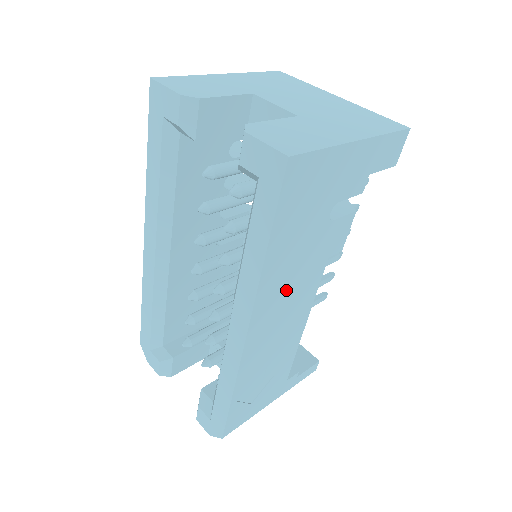
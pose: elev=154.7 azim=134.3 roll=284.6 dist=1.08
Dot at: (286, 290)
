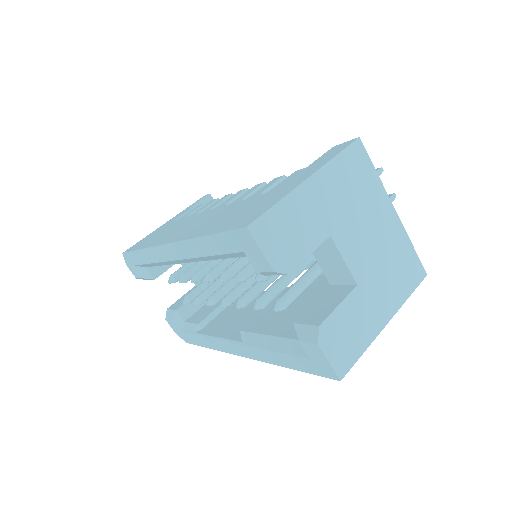
Dot at: occluded
